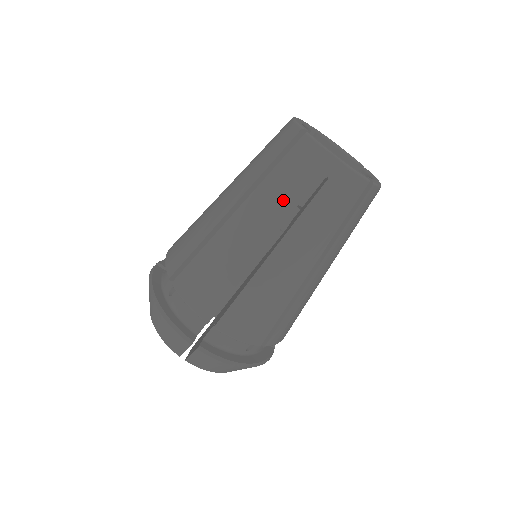
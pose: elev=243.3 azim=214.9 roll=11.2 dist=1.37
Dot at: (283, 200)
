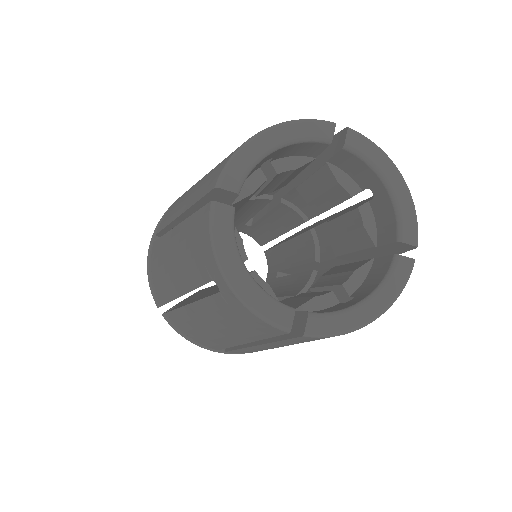
Dot at: occluded
